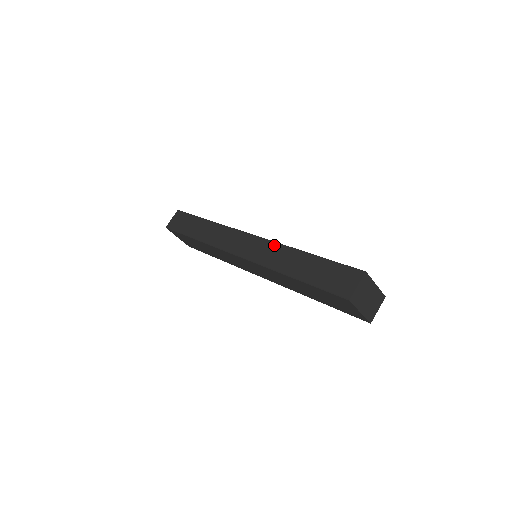
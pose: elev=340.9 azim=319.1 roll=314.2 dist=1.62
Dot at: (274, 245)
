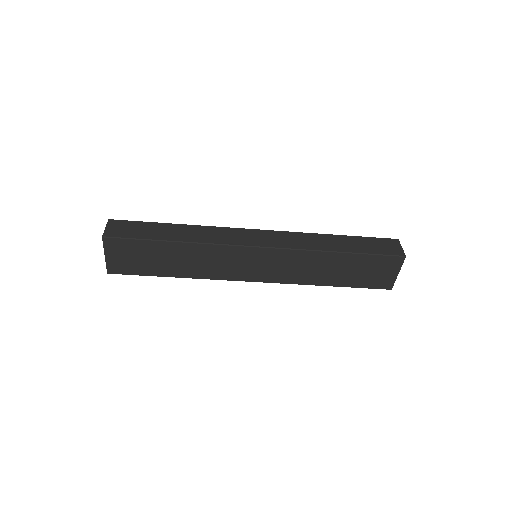
Dot at: (297, 234)
